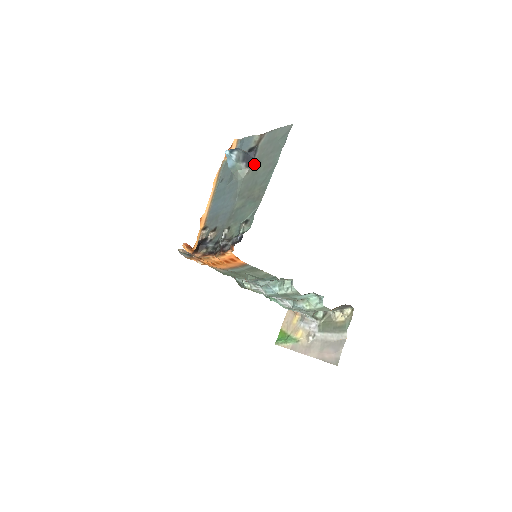
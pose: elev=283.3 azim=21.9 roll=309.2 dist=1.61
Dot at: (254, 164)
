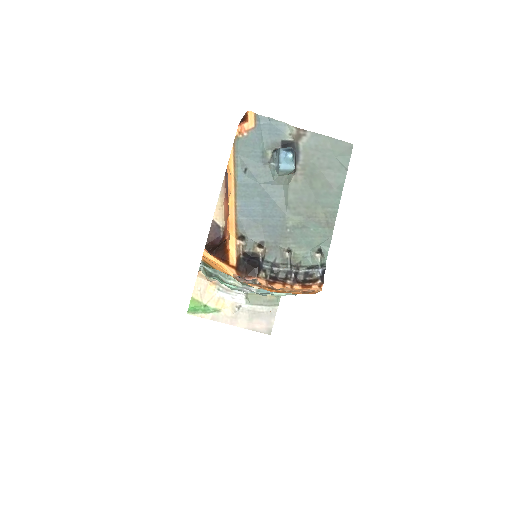
Dot at: (303, 171)
